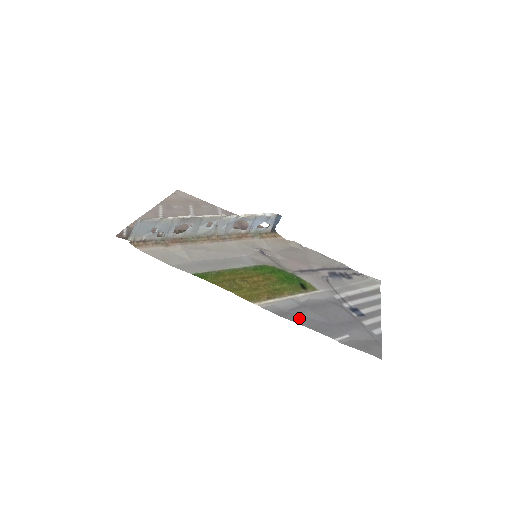
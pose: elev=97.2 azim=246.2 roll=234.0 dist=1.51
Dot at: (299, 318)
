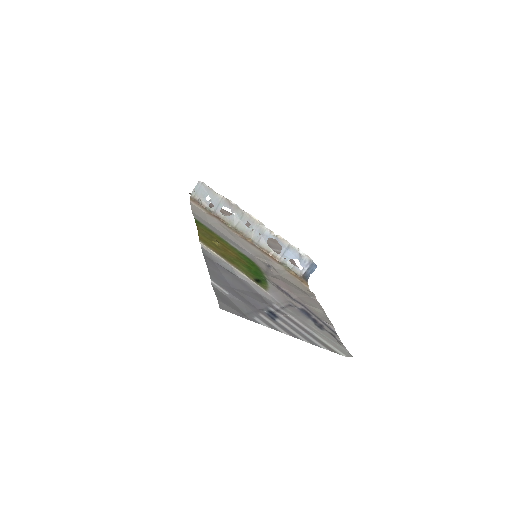
Dot at: (214, 266)
